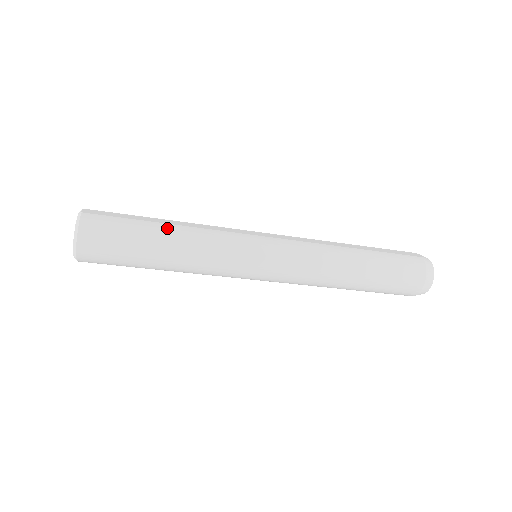
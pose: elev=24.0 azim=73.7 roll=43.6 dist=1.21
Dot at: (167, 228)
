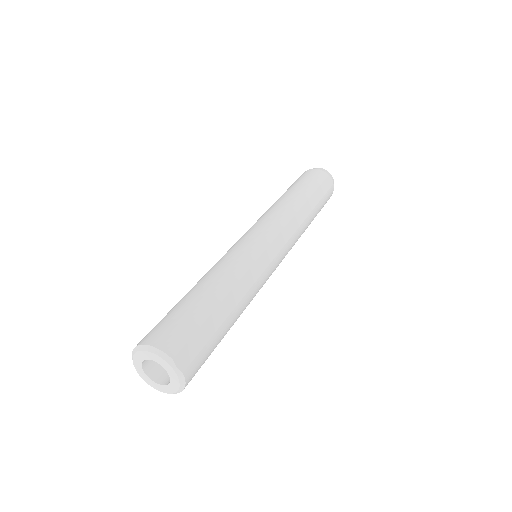
Dot at: (234, 317)
